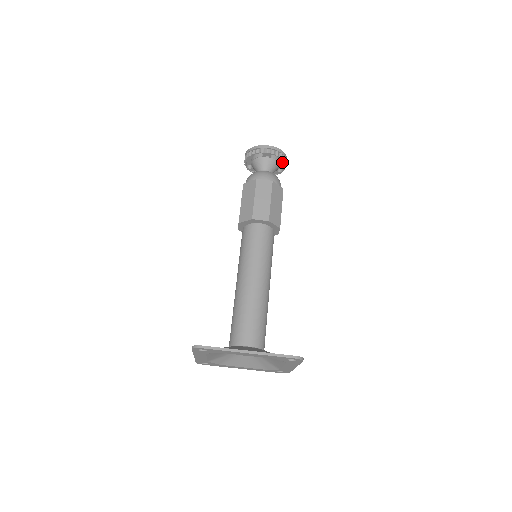
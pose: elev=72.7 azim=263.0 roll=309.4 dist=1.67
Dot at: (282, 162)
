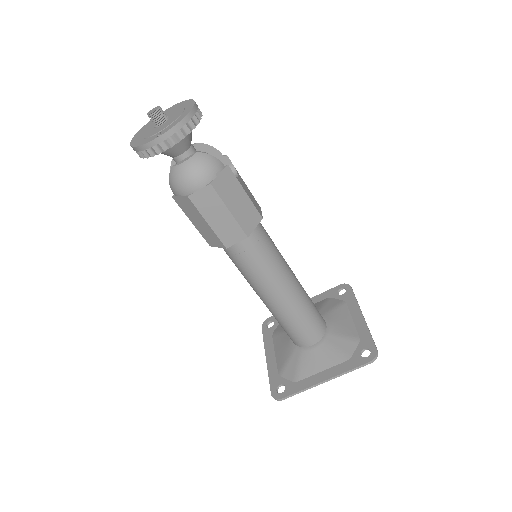
Dot at: occluded
